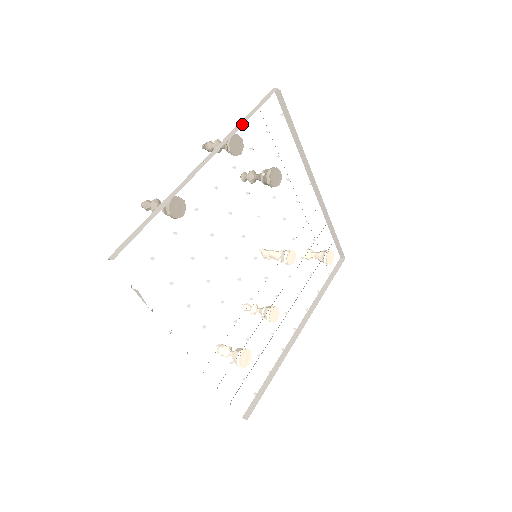
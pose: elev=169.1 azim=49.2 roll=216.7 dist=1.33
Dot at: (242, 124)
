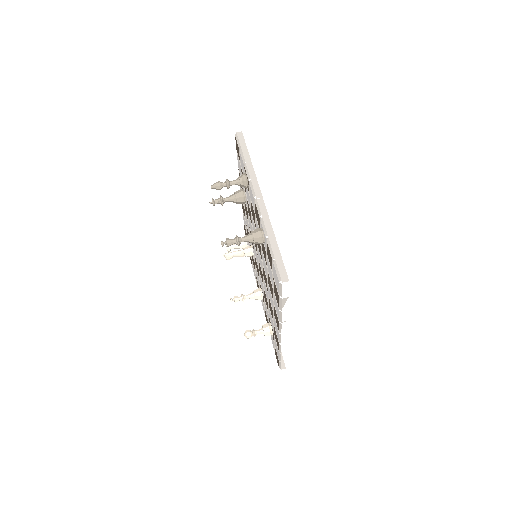
Dot at: (251, 165)
